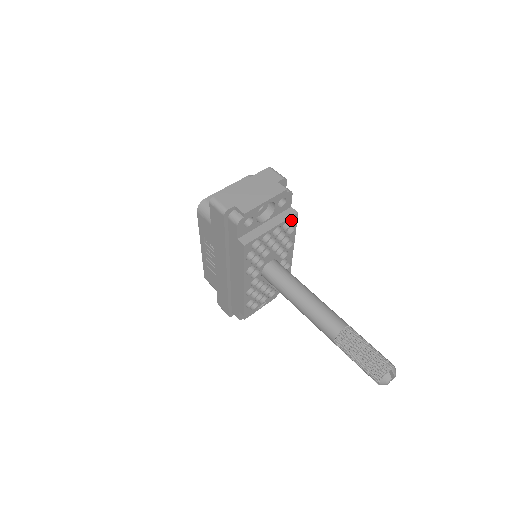
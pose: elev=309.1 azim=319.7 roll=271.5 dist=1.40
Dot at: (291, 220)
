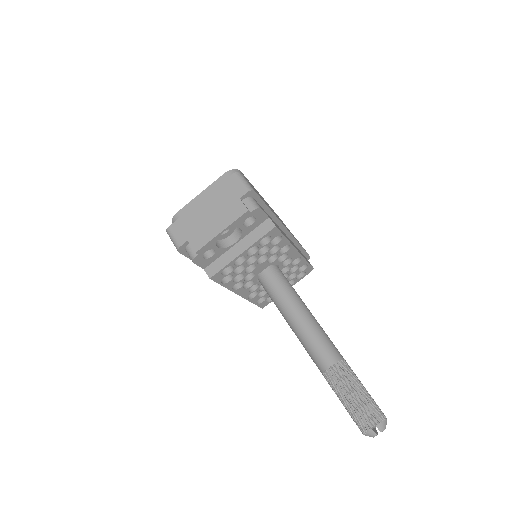
Dot at: (269, 235)
